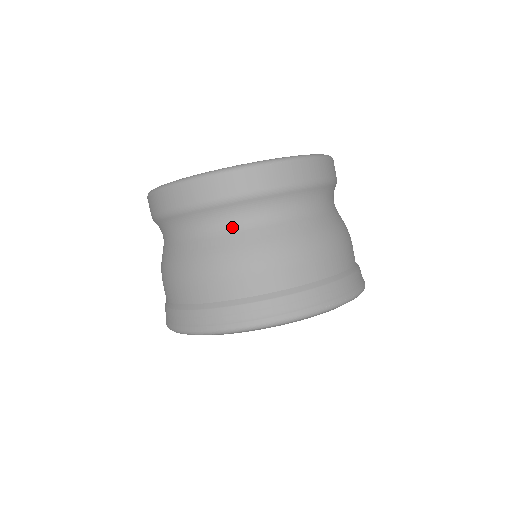
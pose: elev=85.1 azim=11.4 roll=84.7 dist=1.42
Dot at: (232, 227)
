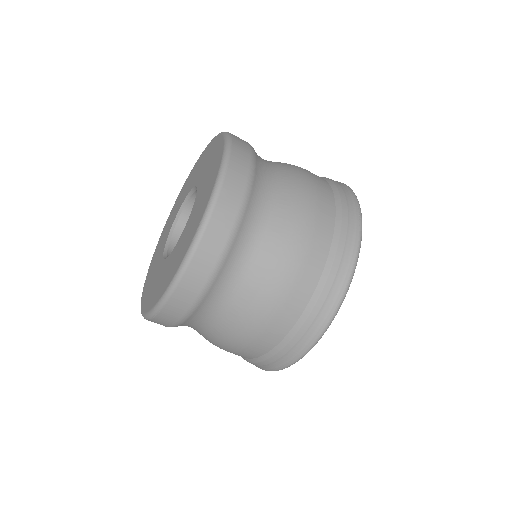
Dot at: (255, 248)
